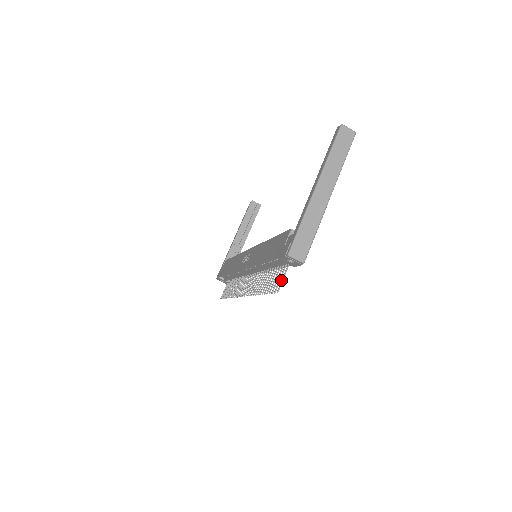
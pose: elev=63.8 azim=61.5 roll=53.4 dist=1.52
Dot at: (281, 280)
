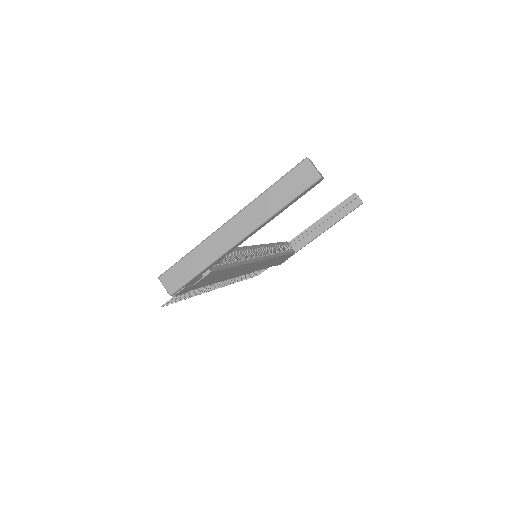
Dot at: (172, 297)
